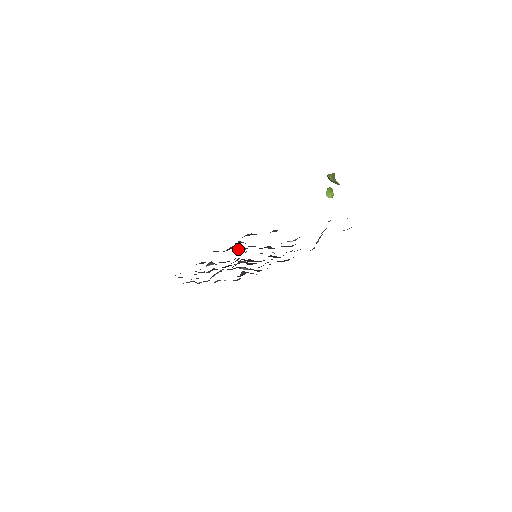
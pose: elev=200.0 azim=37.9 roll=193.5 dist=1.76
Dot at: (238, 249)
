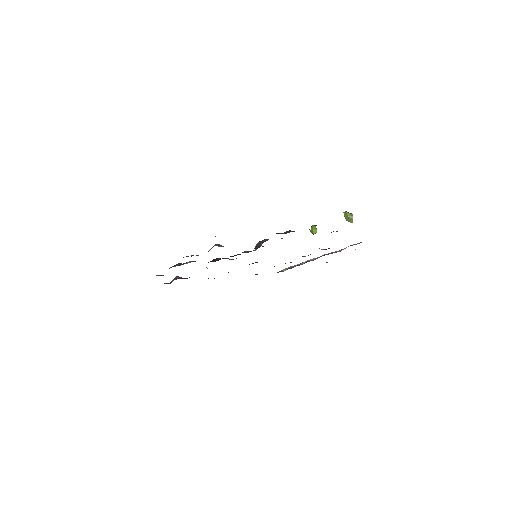
Dot at: occluded
